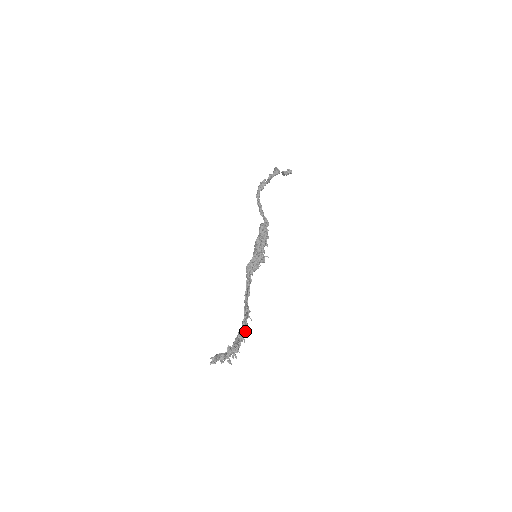
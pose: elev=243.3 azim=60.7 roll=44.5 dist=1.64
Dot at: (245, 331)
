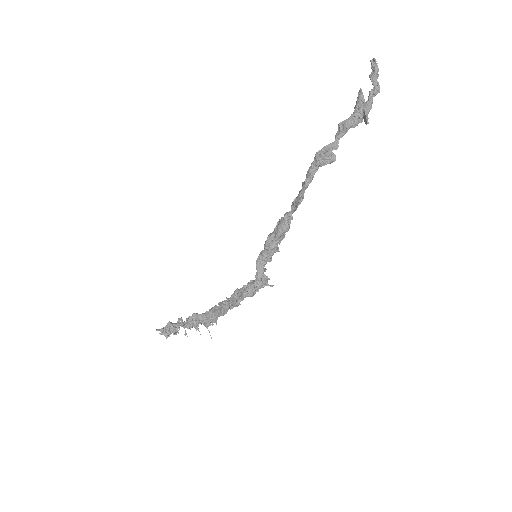
Dot at: occluded
